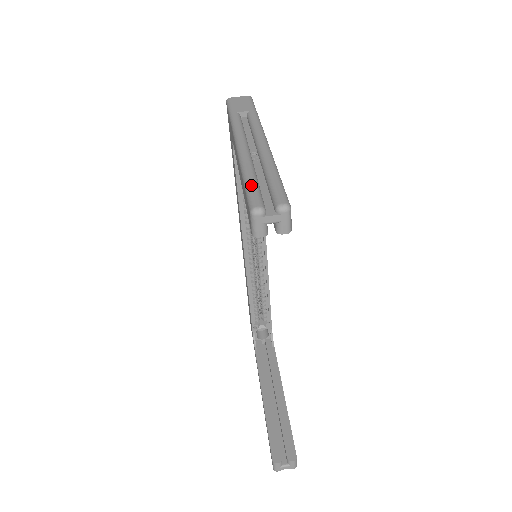
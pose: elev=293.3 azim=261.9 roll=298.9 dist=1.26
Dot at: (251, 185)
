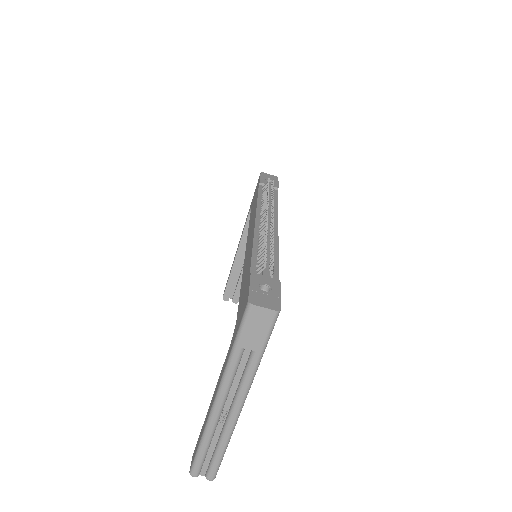
Dot at: (199, 458)
